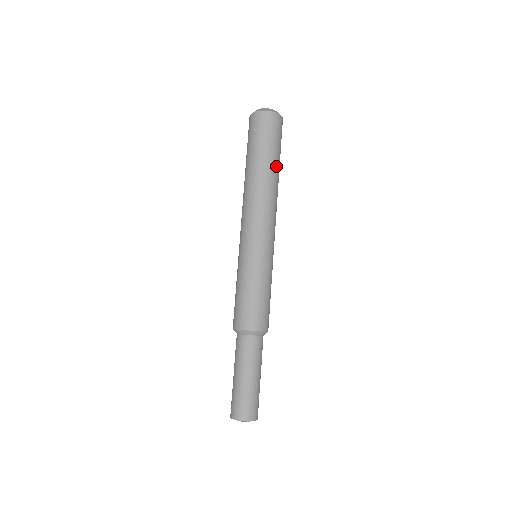
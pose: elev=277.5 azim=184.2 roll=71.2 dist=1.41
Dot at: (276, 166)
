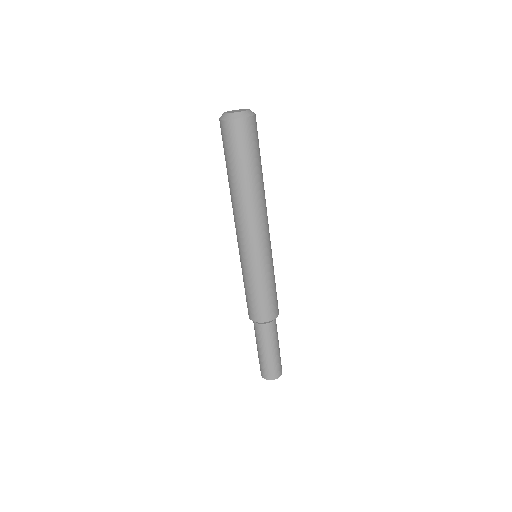
Dot at: (261, 172)
